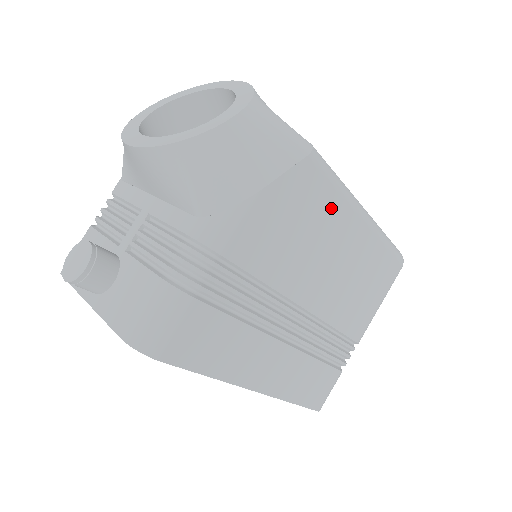
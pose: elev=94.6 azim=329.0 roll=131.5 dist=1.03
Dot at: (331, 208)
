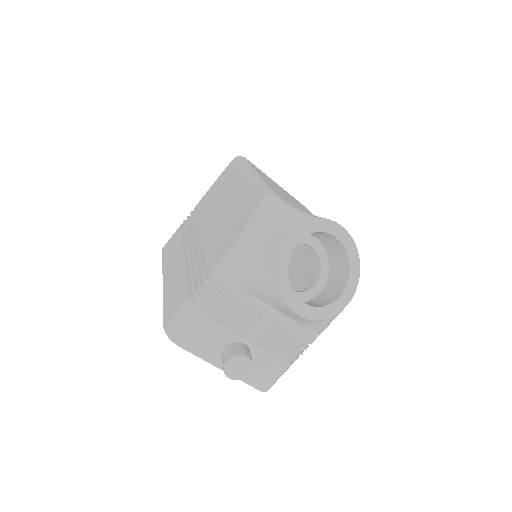
Dot at: occluded
